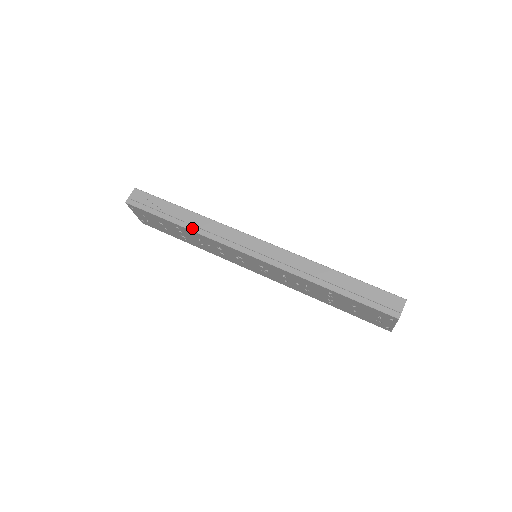
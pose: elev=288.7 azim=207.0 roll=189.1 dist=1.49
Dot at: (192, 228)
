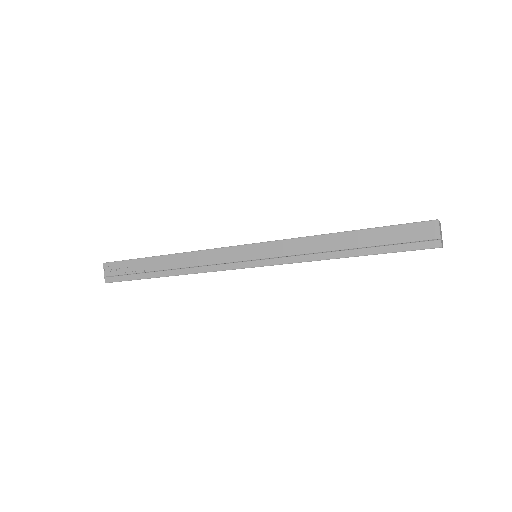
Dot at: (177, 272)
